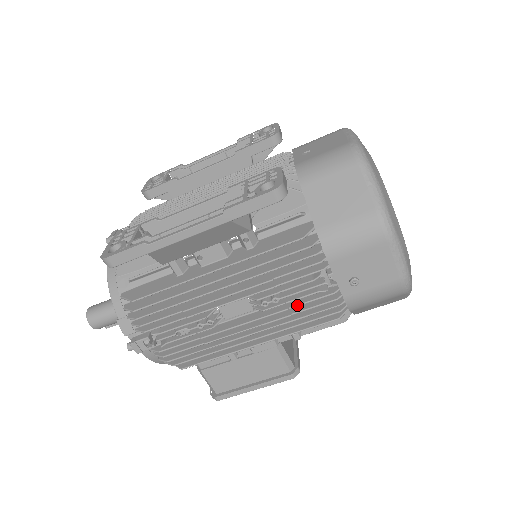
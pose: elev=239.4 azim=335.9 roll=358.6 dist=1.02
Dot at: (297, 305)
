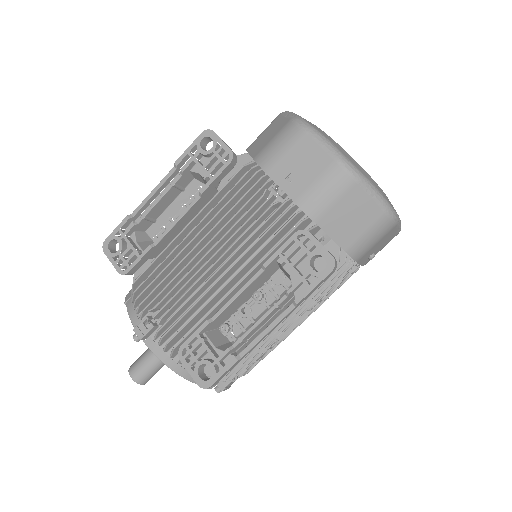
Dot at: (333, 291)
